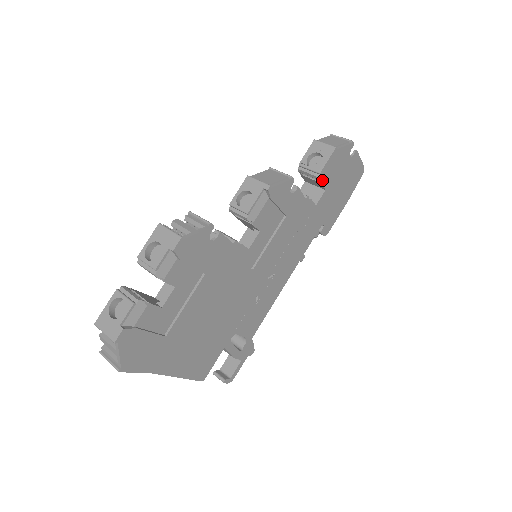
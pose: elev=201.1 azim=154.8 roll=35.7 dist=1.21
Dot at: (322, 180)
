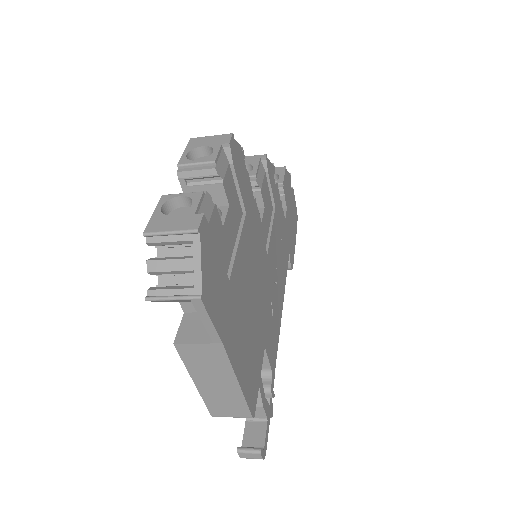
Dot at: (284, 194)
